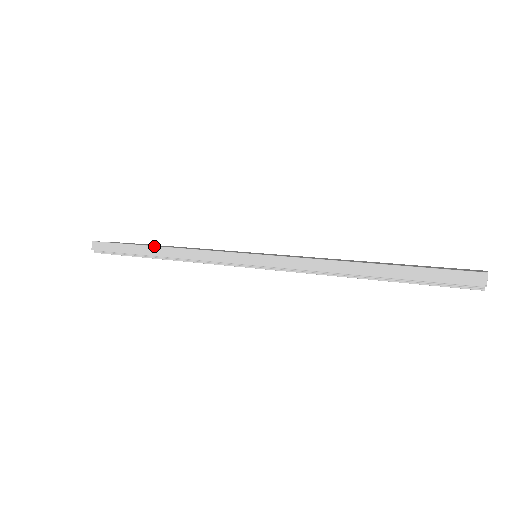
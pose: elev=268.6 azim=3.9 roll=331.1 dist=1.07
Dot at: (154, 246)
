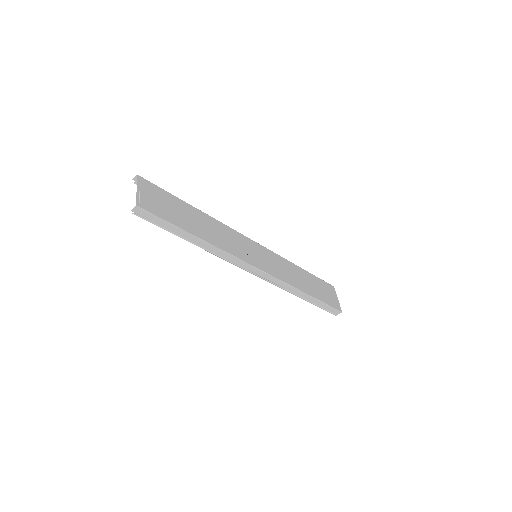
Dot at: (201, 239)
